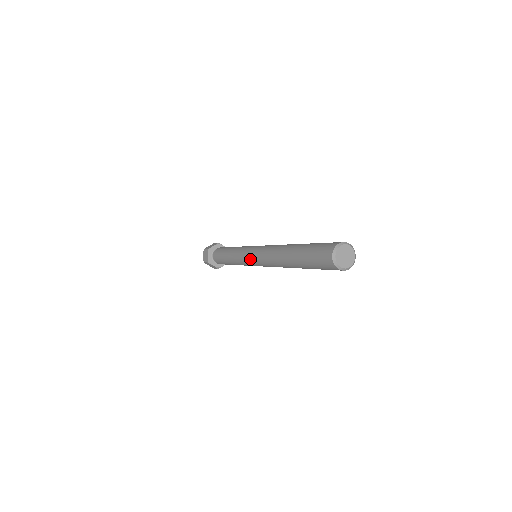
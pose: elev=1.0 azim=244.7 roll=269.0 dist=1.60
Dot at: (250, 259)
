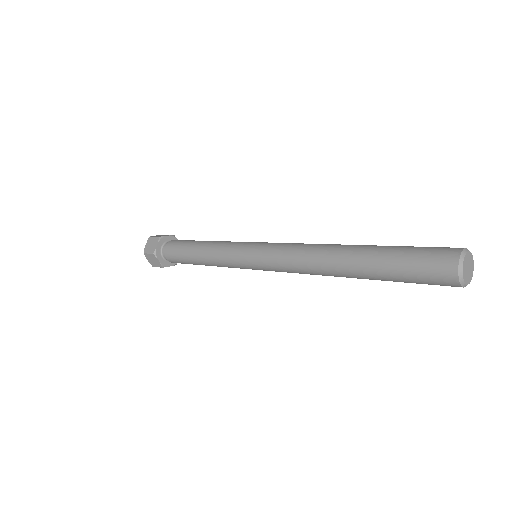
Dot at: (258, 268)
